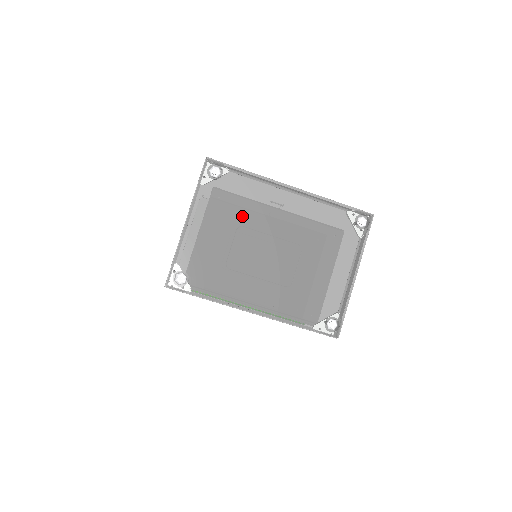
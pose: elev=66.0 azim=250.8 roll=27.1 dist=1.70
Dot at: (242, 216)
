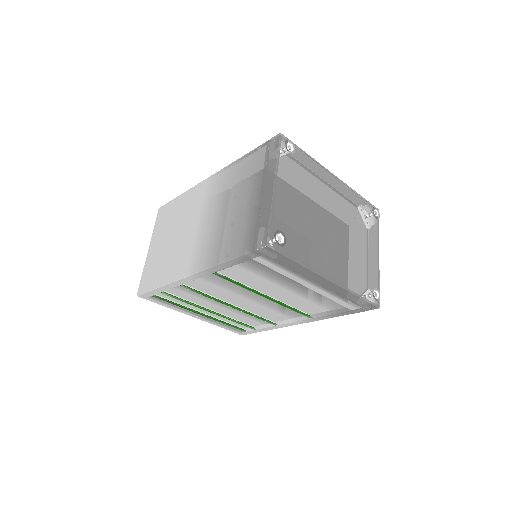
Dot at: (299, 195)
